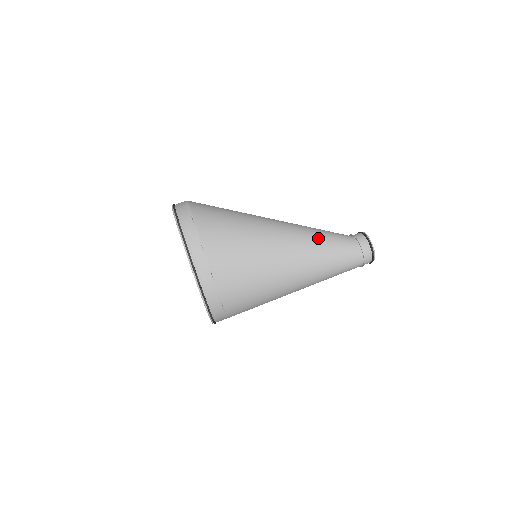
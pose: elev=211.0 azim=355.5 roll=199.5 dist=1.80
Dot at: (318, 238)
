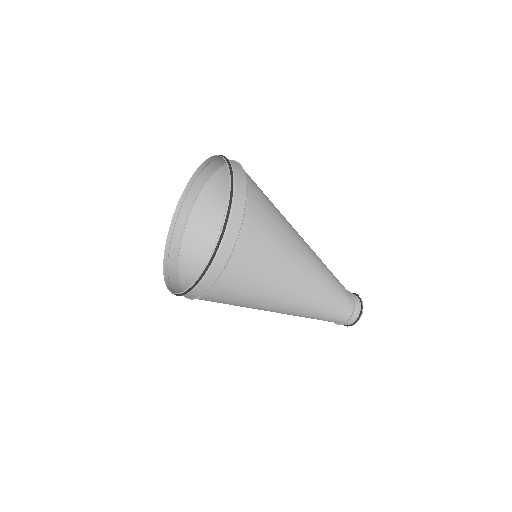
Dot at: (328, 271)
